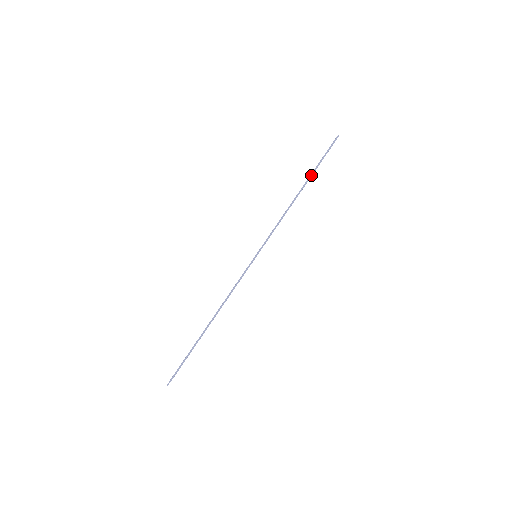
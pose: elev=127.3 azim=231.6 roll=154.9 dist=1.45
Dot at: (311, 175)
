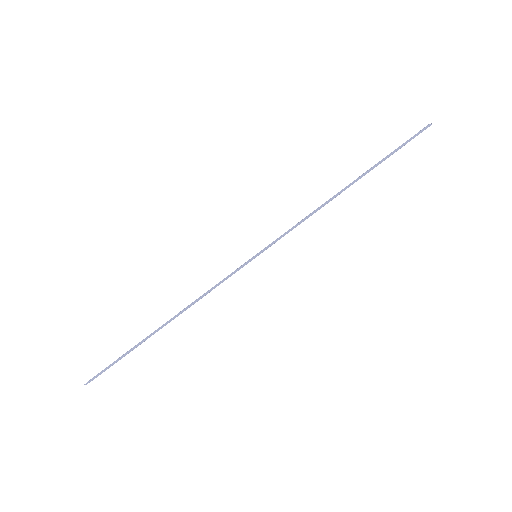
Dot at: (370, 168)
